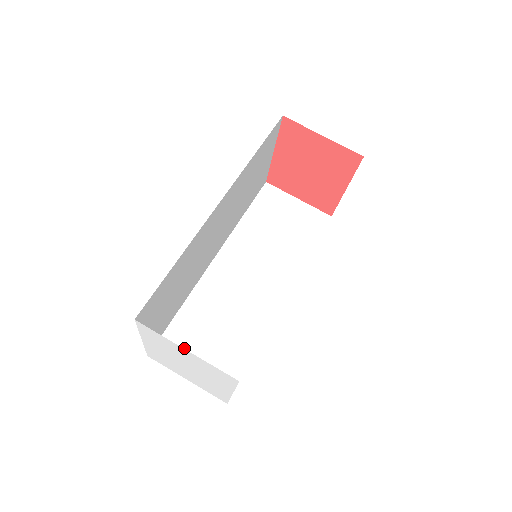
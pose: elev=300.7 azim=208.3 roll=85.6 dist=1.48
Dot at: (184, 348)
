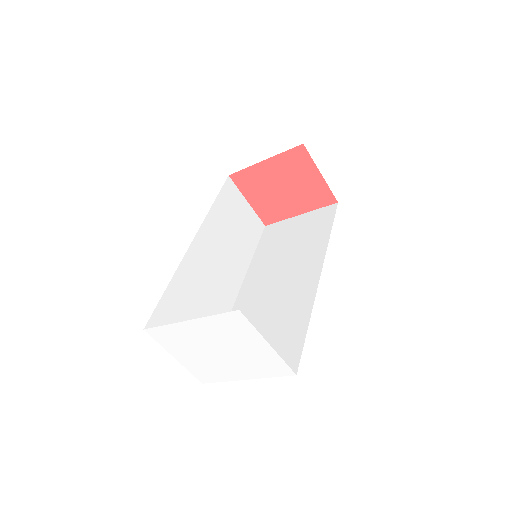
Dot at: occluded
